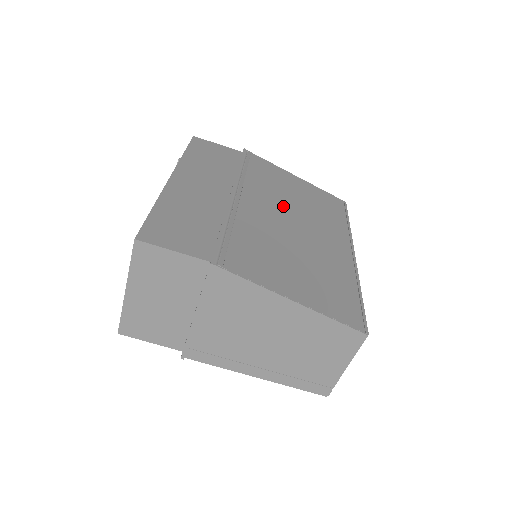
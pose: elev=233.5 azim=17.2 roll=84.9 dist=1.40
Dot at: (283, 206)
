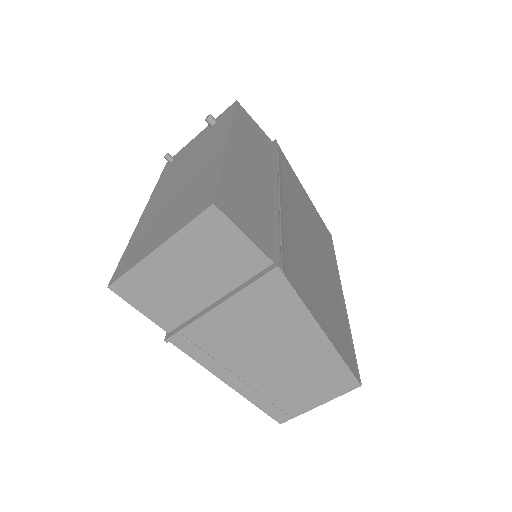
Dot at: (304, 220)
